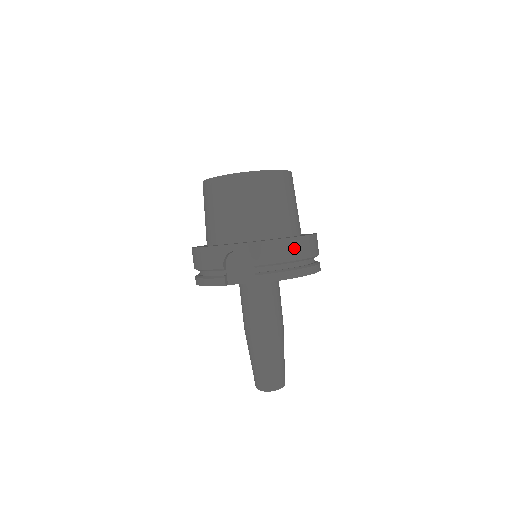
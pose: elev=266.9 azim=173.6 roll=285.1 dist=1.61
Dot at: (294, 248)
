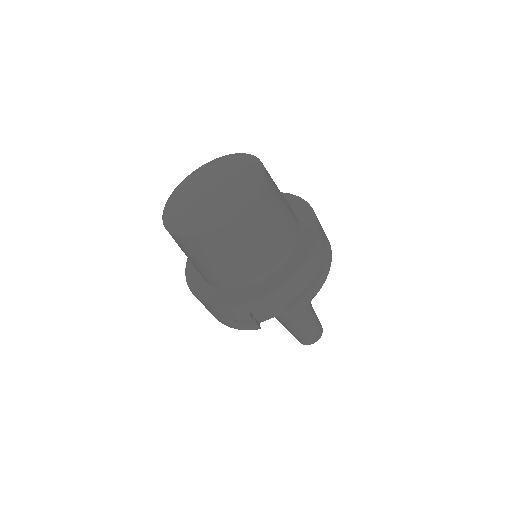
Dot at: (313, 264)
